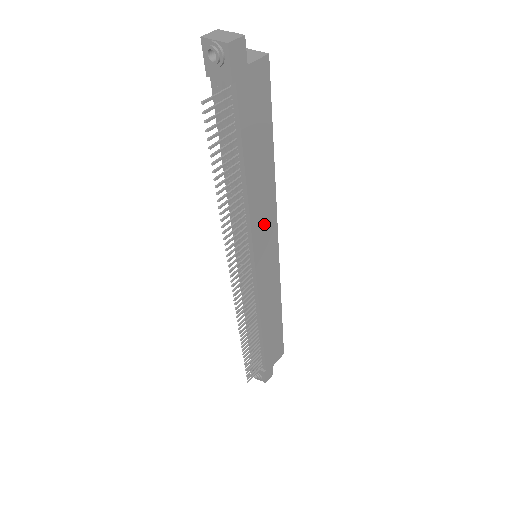
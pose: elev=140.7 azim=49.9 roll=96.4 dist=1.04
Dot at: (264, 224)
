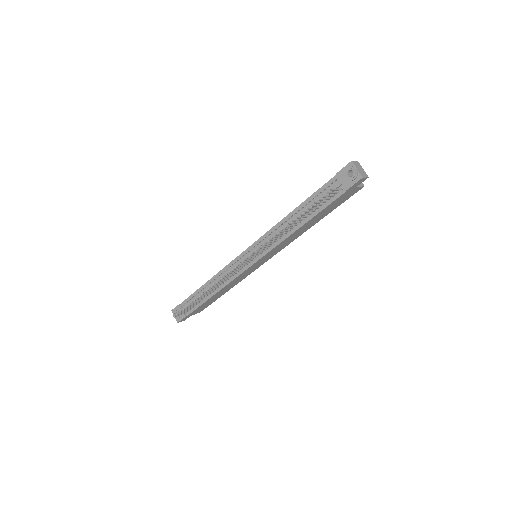
Dot at: (280, 247)
